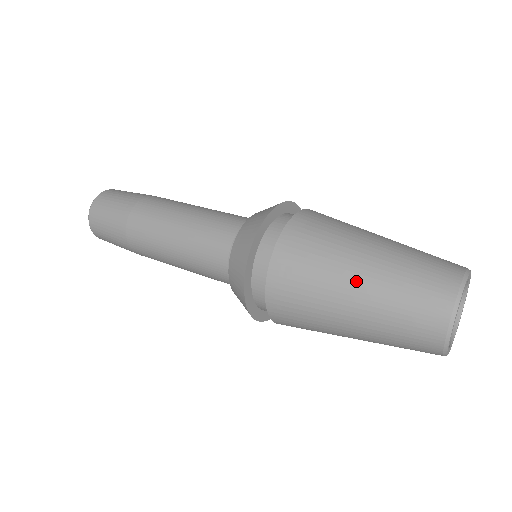
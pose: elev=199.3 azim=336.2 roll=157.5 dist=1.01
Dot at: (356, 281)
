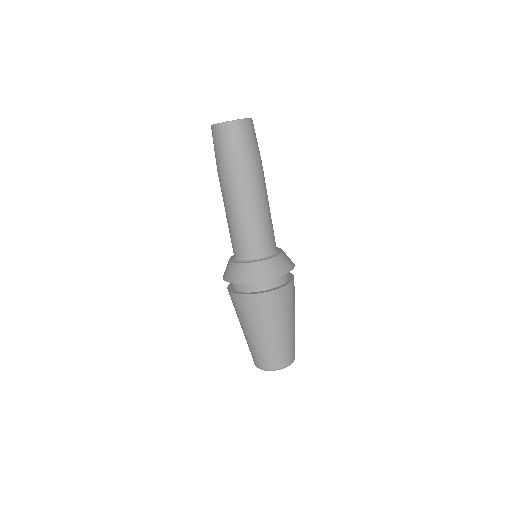
Dot at: (250, 333)
